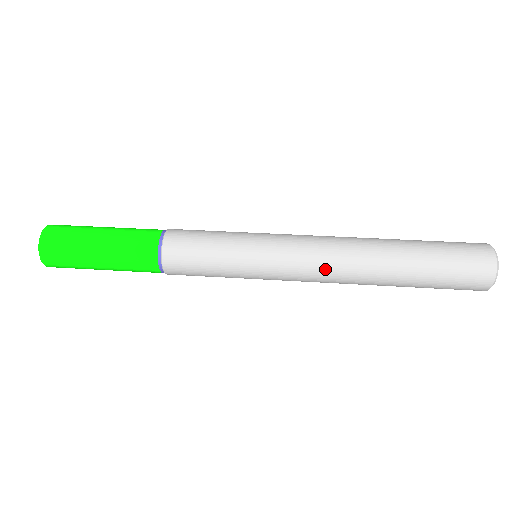
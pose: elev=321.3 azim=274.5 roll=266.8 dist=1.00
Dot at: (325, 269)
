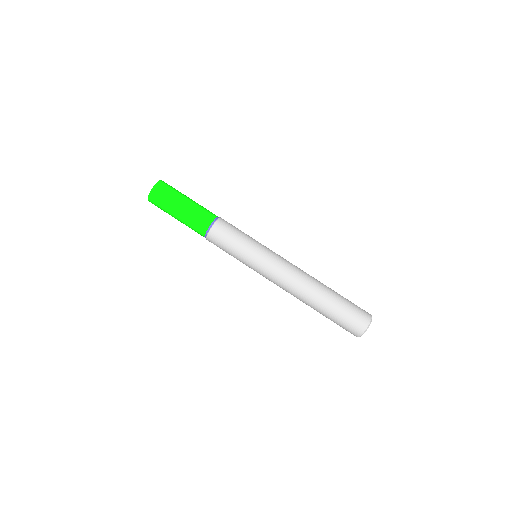
Dot at: occluded
